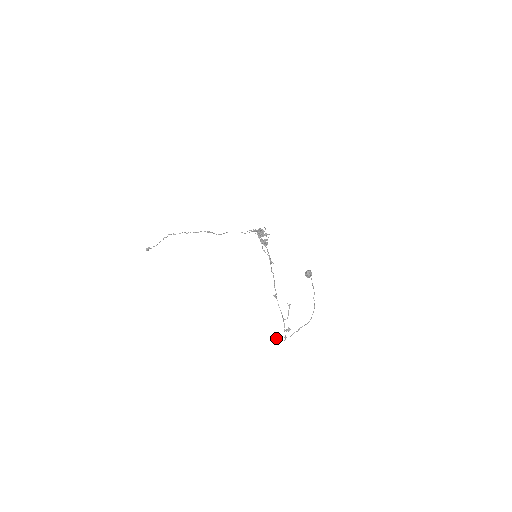
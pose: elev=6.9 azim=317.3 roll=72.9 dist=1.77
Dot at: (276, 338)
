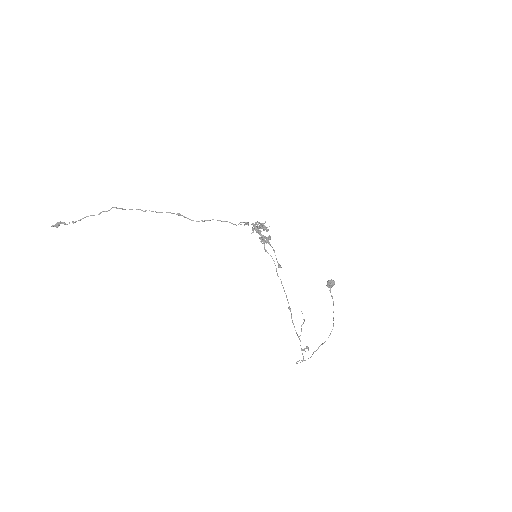
Dot at: (302, 360)
